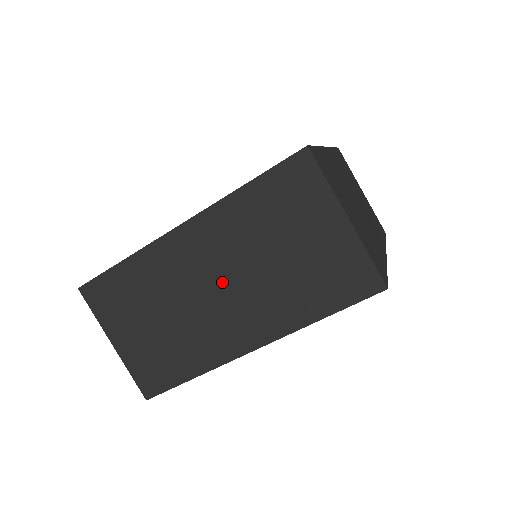
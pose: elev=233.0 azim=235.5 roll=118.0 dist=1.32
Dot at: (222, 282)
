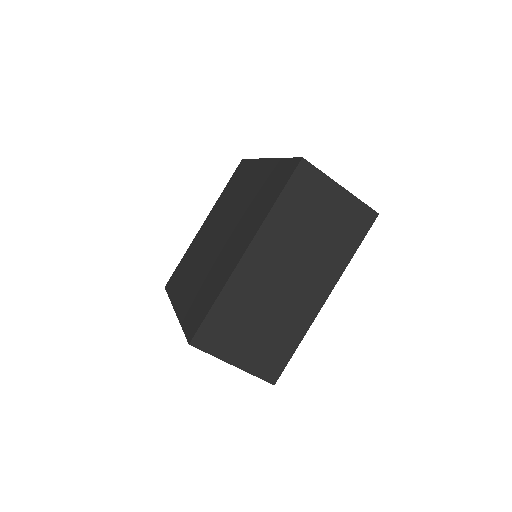
Dot at: (289, 270)
